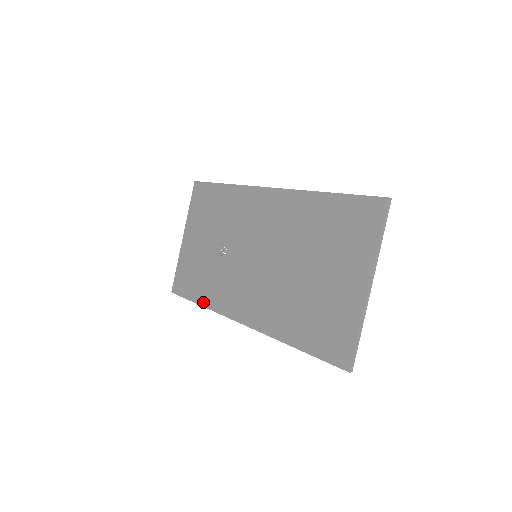
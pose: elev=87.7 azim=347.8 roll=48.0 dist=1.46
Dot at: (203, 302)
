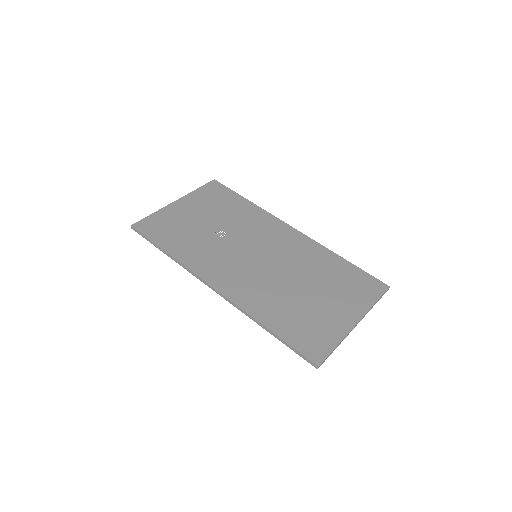
Dot at: (173, 252)
